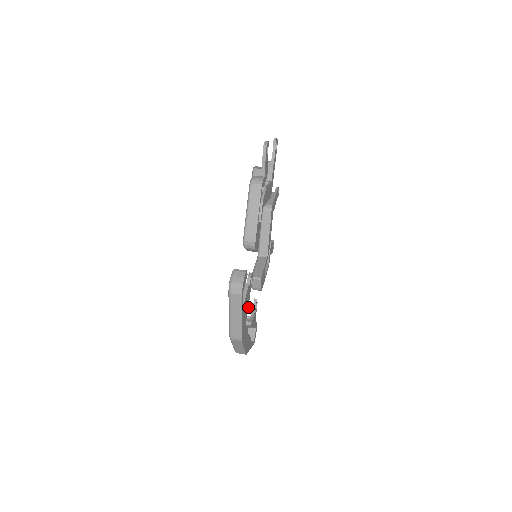
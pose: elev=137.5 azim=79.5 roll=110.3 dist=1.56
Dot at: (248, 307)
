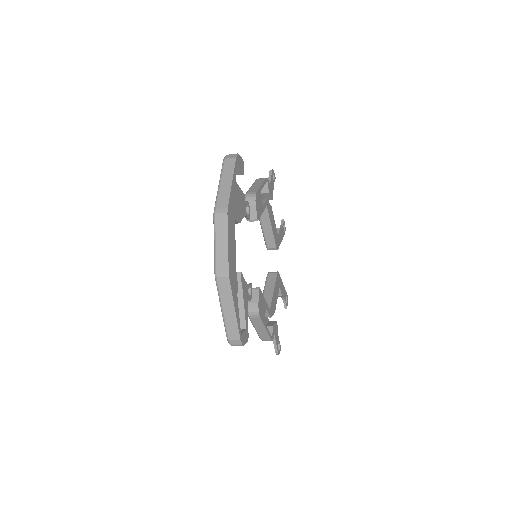
Dot at: (240, 221)
